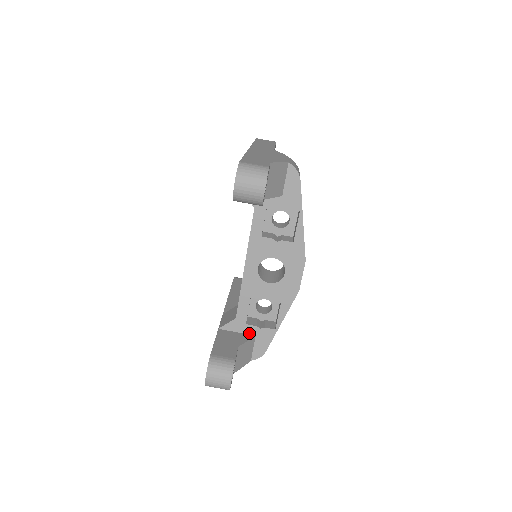
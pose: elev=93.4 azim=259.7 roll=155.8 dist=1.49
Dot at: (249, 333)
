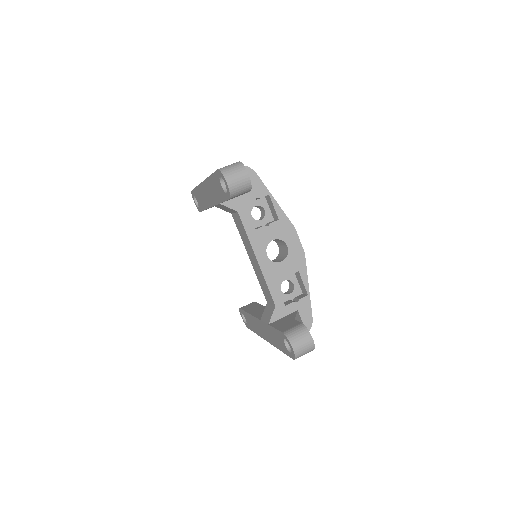
Dot at: (292, 312)
